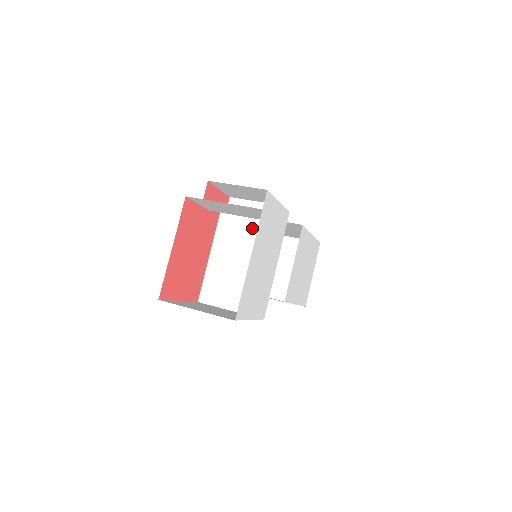
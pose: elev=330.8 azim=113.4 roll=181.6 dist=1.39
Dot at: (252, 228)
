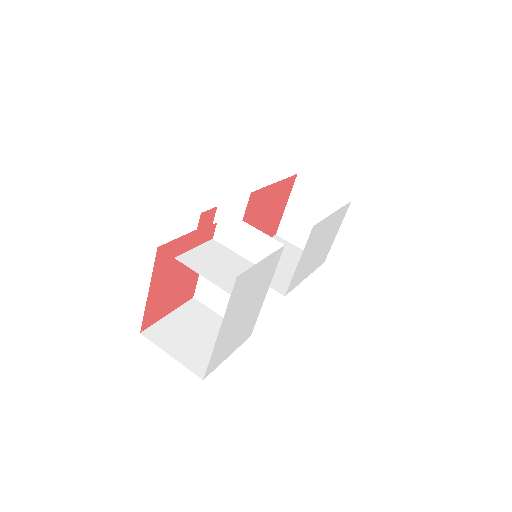
Dot at: occluded
